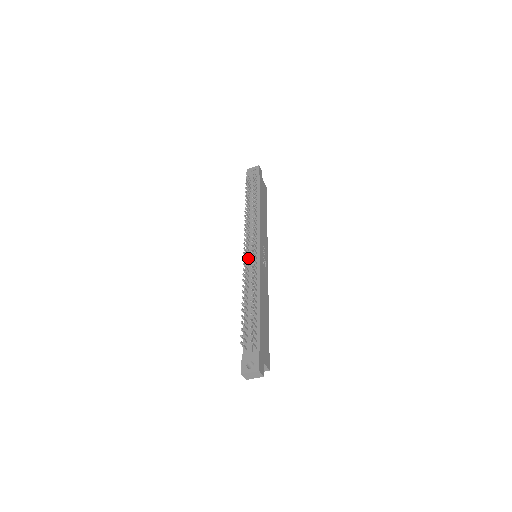
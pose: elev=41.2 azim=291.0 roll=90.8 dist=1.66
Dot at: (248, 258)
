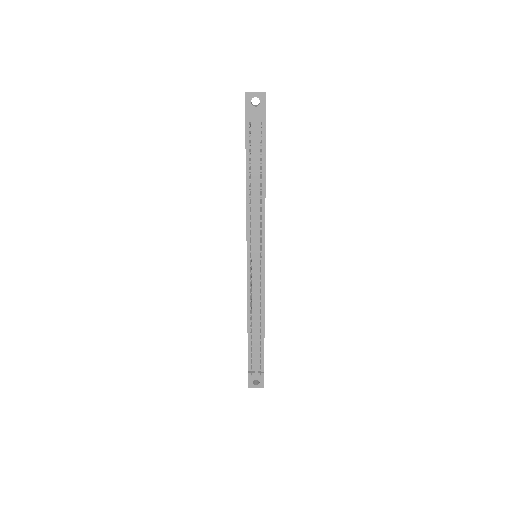
Dot at: occluded
